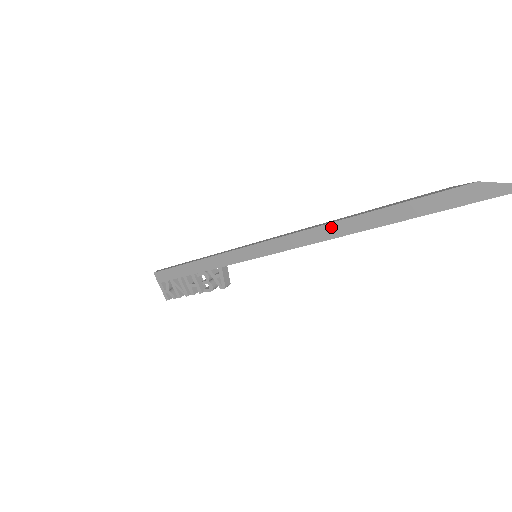
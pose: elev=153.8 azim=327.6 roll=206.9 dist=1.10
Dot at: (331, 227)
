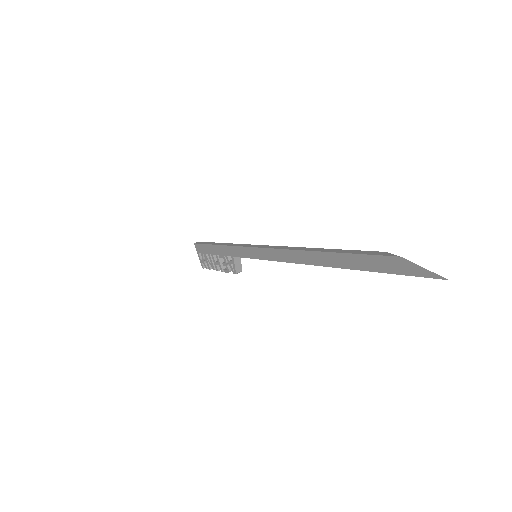
Dot at: (300, 254)
